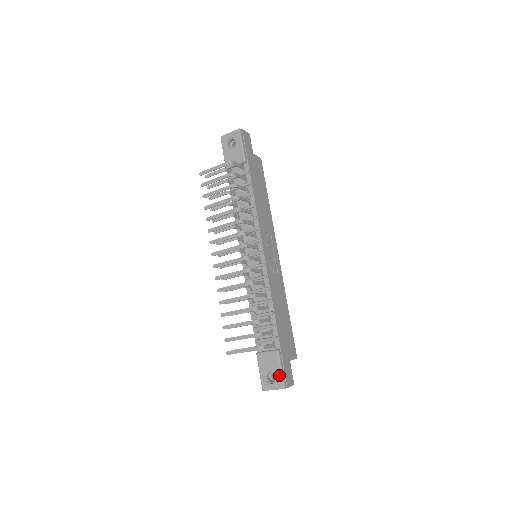
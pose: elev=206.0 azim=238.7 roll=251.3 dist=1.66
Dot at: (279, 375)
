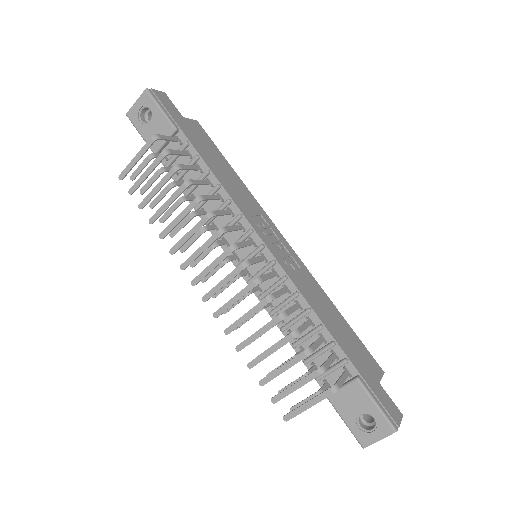
Dot at: (377, 415)
